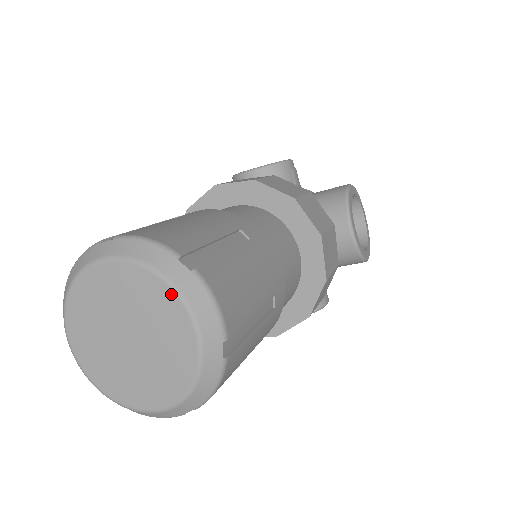
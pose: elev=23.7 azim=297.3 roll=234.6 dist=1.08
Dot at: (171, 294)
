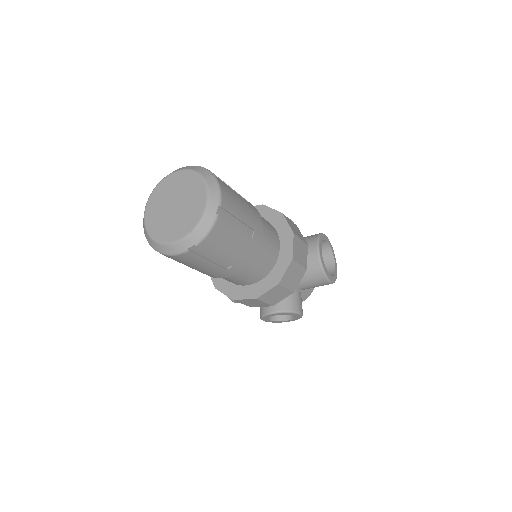
Dot at: (201, 181)
